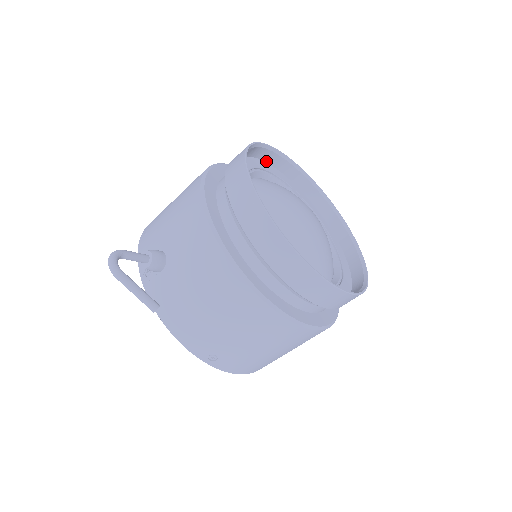
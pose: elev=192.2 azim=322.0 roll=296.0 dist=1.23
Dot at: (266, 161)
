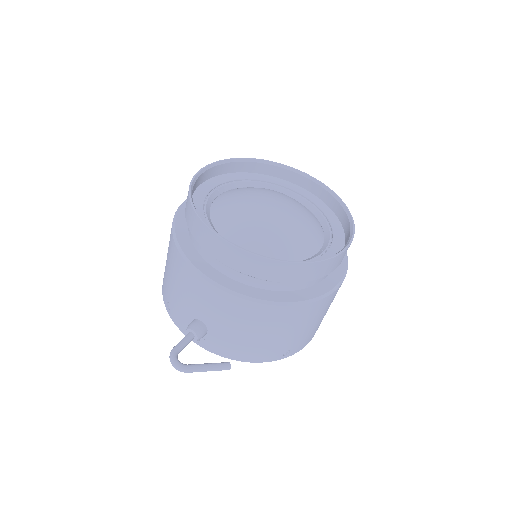
Dot at: (205, 180)
